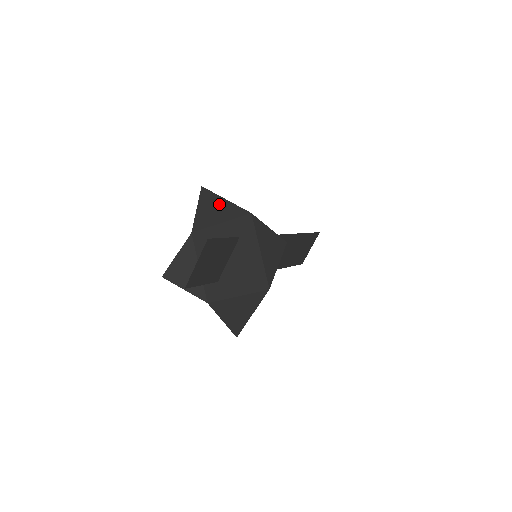
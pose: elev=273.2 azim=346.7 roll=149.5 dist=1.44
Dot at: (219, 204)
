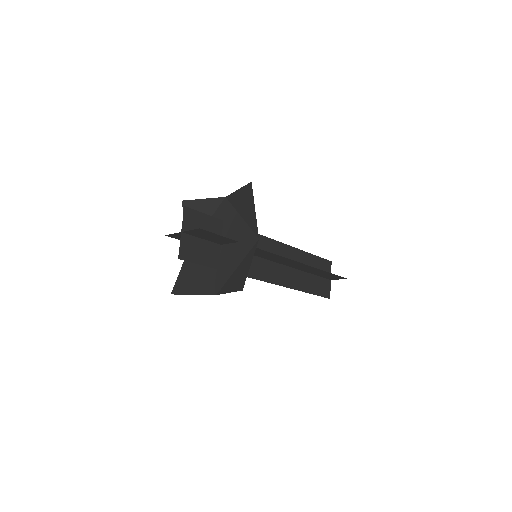
Dot at: (199, 207)
